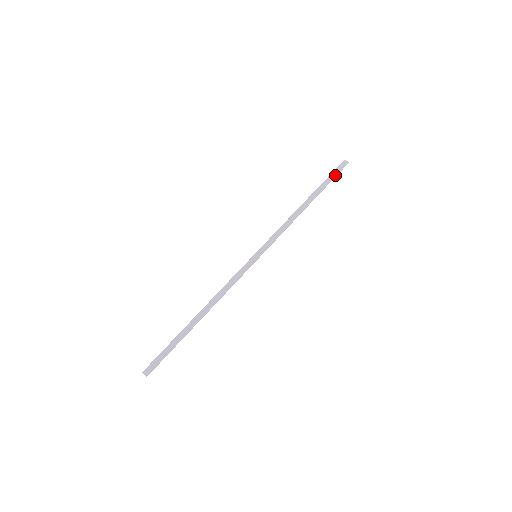
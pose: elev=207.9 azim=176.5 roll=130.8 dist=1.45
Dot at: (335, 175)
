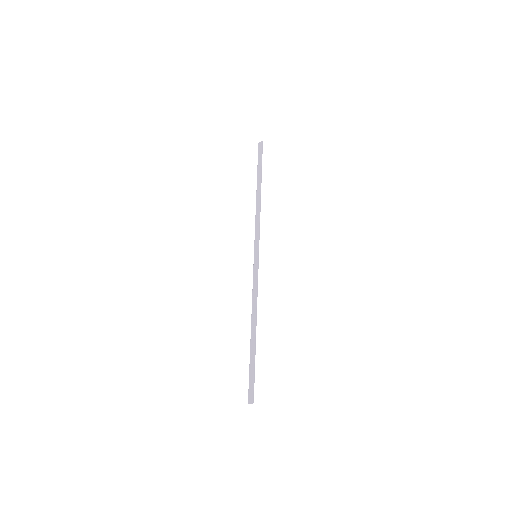
Dot at: (261, 157)
